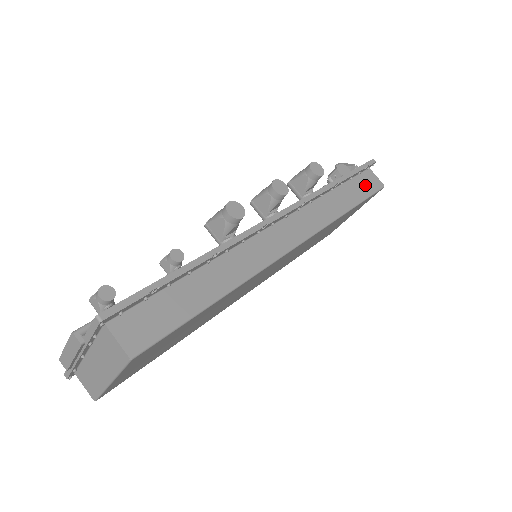
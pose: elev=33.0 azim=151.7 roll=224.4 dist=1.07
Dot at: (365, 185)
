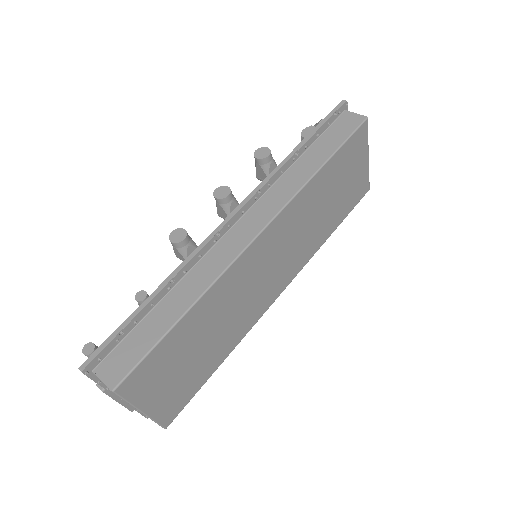
Dot at: (340, 131)
